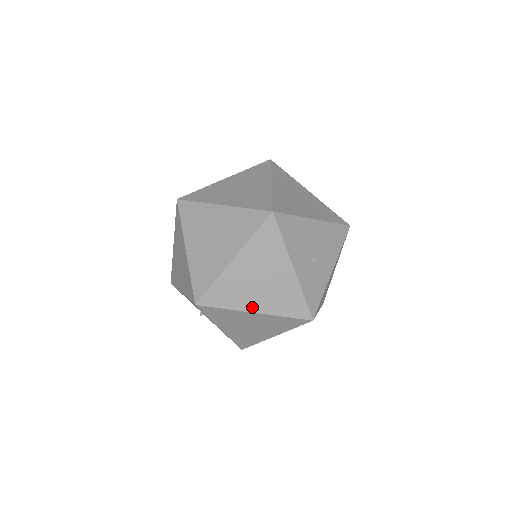
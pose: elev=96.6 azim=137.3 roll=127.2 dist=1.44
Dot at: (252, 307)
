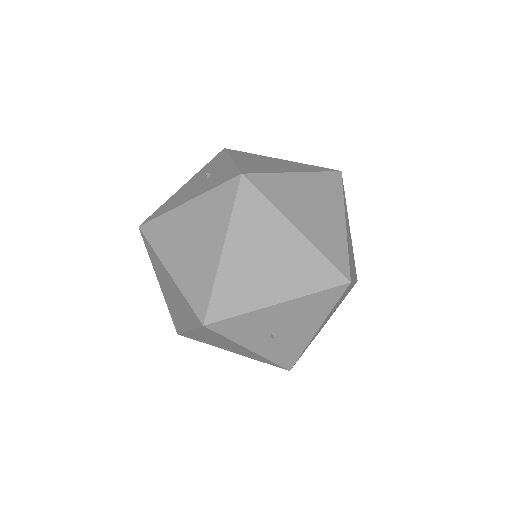
Dot at: occluded
